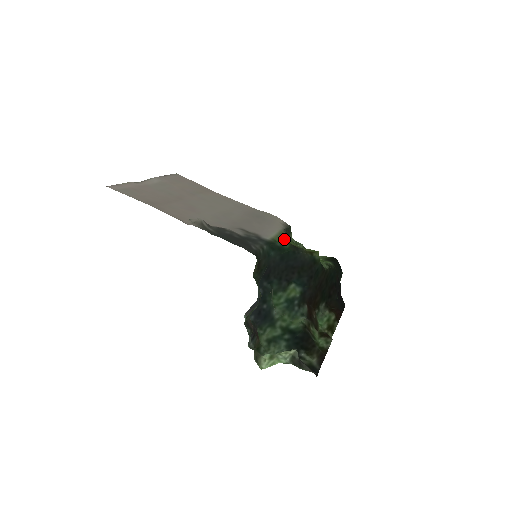
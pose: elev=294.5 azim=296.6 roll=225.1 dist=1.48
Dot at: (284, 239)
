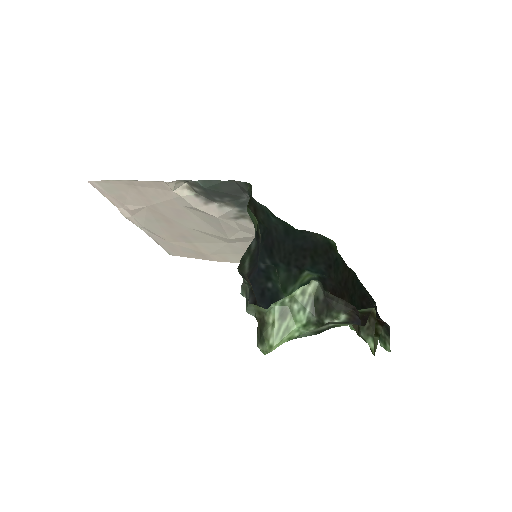
Dot at: occluded
